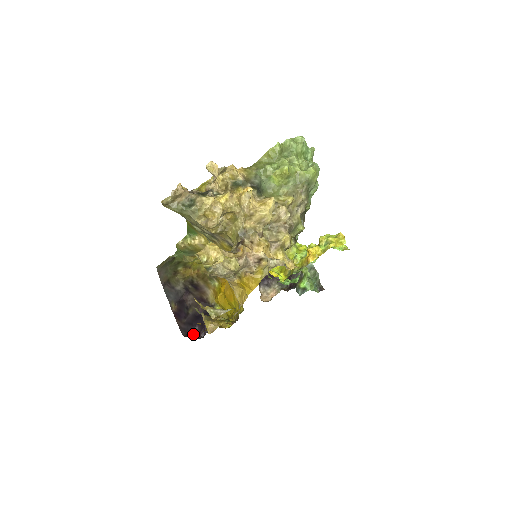
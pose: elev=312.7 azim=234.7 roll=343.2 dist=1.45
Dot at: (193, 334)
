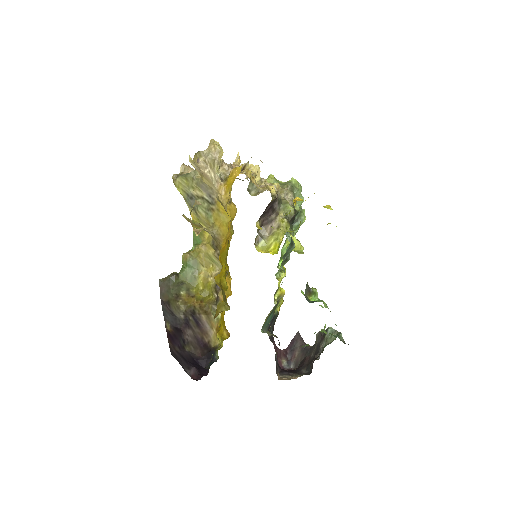
Dot at: (186, 371)
